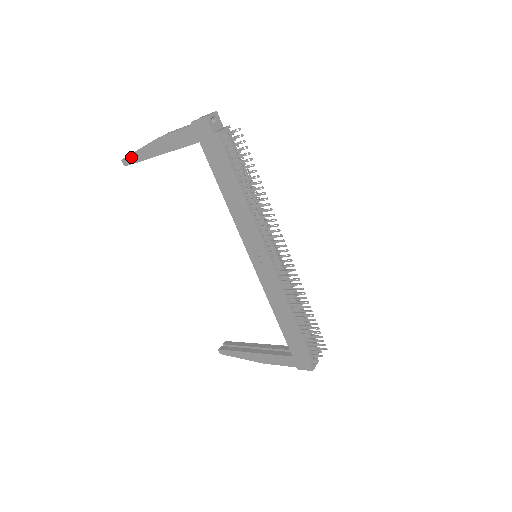
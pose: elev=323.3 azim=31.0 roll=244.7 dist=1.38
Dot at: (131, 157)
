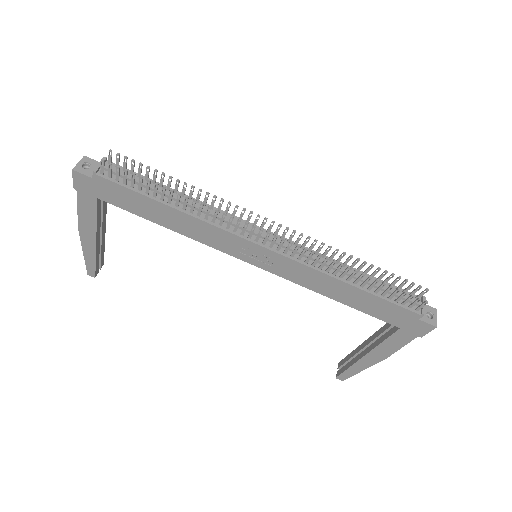
Dot at: (88, 265)
